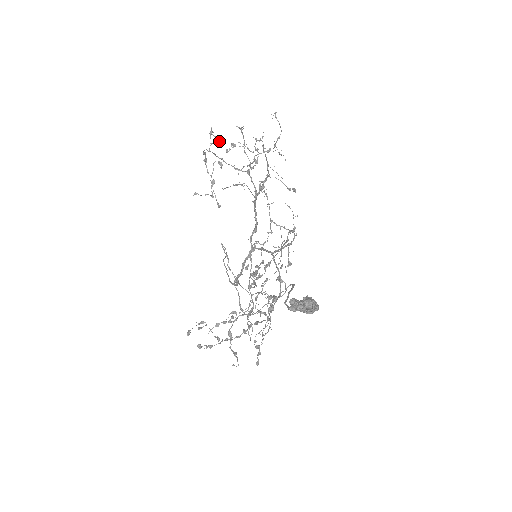
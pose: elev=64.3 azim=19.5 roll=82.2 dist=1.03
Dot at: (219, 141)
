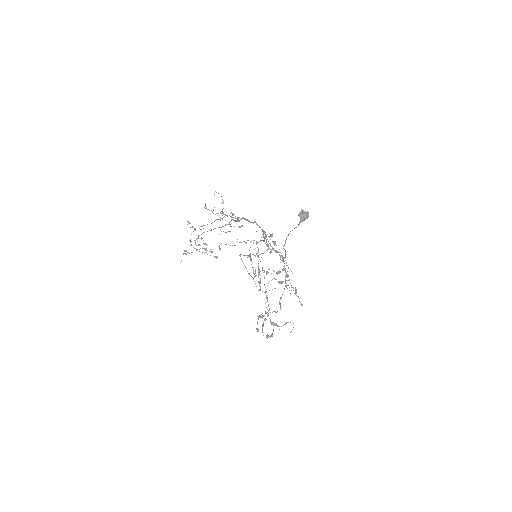
Dot at: (194, 228)
